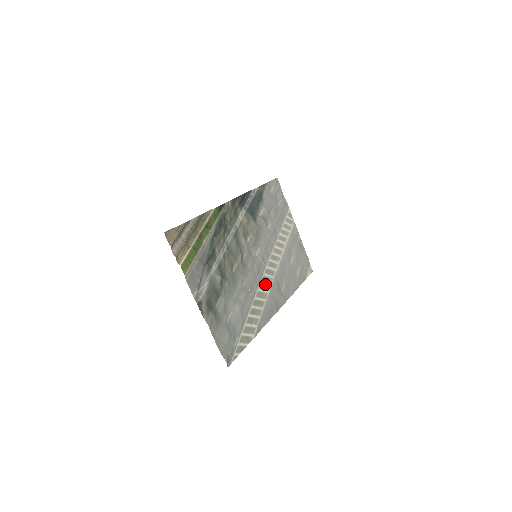
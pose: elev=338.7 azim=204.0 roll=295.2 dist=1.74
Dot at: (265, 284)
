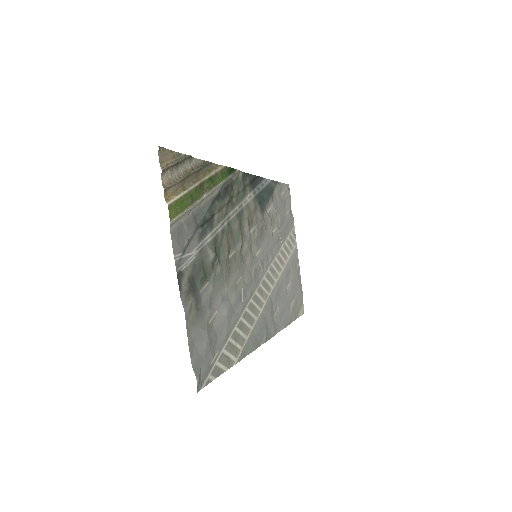
Dot at: (259, 298)
